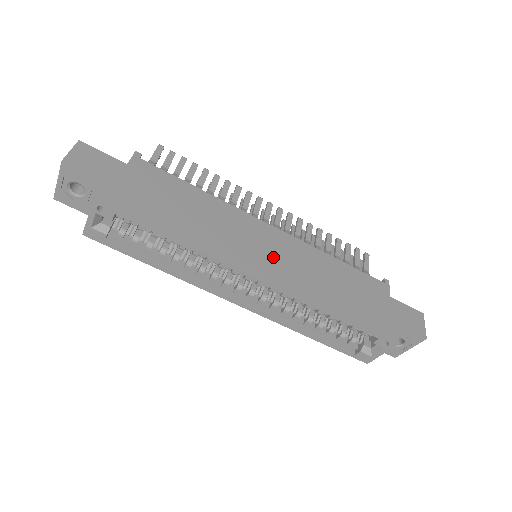
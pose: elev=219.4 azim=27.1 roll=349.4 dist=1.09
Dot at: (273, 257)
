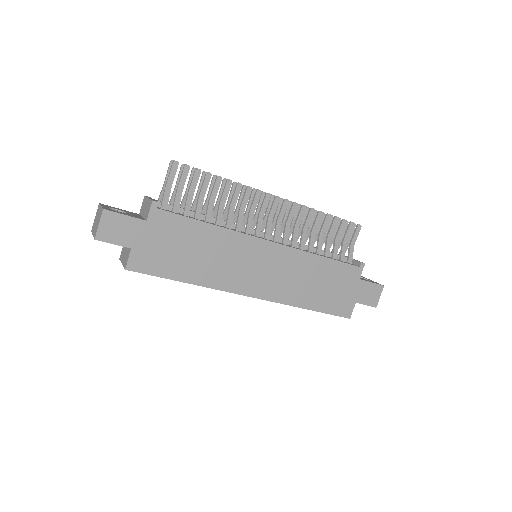
Dot at: (266, 274)
